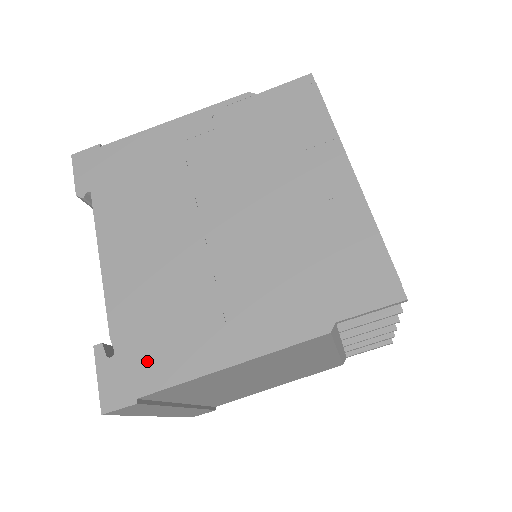
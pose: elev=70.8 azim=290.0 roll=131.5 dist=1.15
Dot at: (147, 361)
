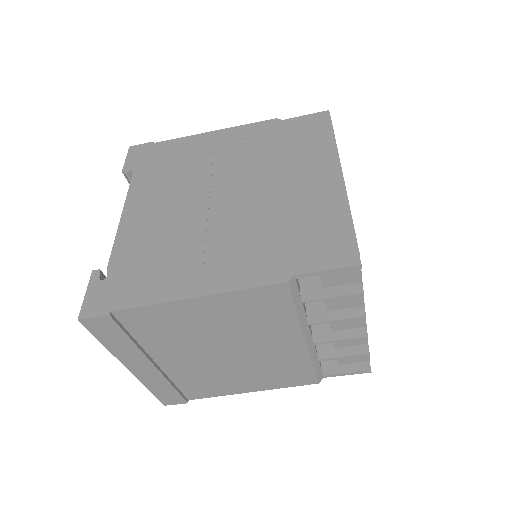
Dot at: (130, 285)
